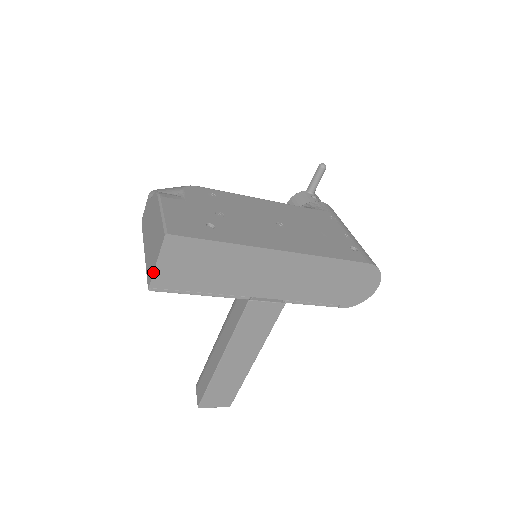
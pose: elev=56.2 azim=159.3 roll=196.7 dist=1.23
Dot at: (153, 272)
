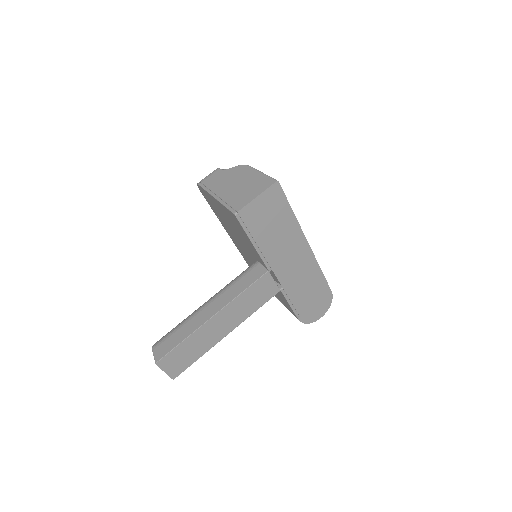
Dot at: (250, 202)
